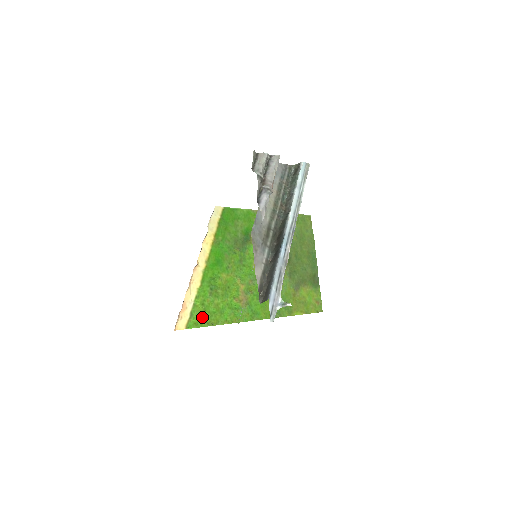
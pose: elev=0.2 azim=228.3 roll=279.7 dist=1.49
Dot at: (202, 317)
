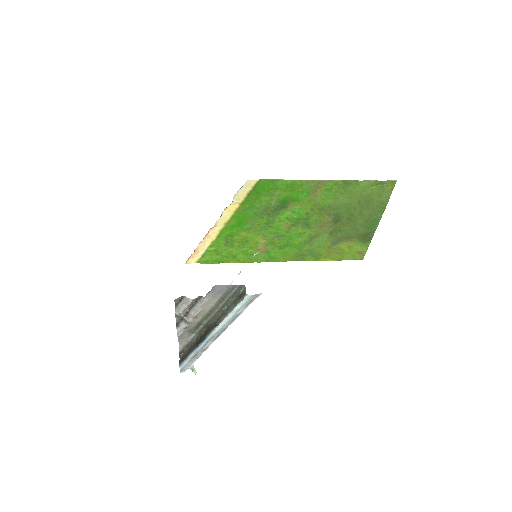
Dot at: (213, 258)
